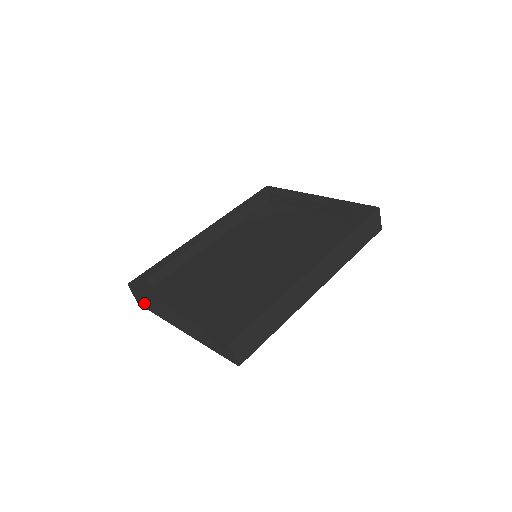
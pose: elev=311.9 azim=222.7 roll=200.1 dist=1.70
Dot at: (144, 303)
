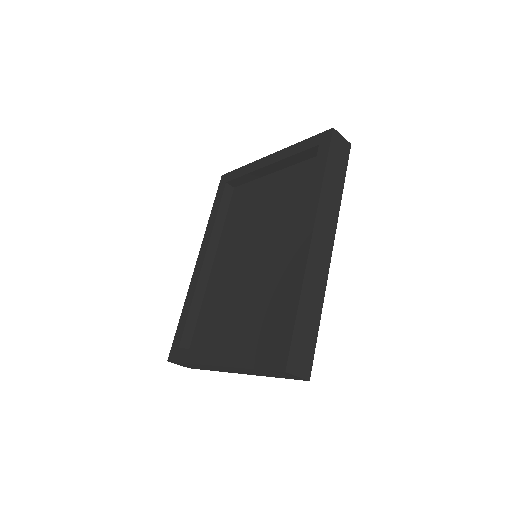
Dot at: (193, 367)
